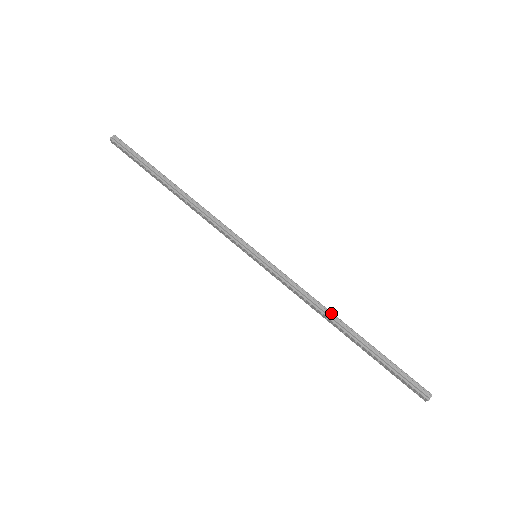
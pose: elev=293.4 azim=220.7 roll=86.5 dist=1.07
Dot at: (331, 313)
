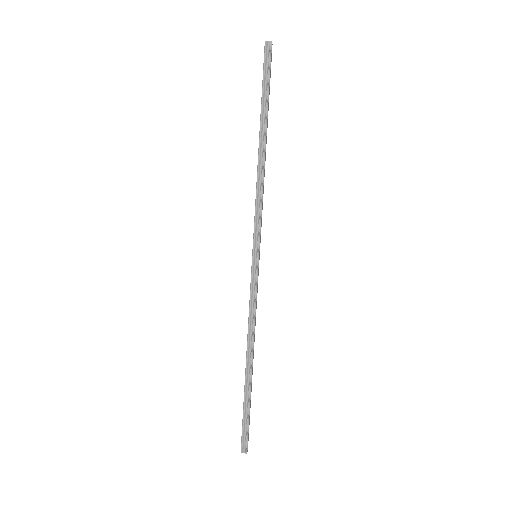
Dot at: (252, 346)
